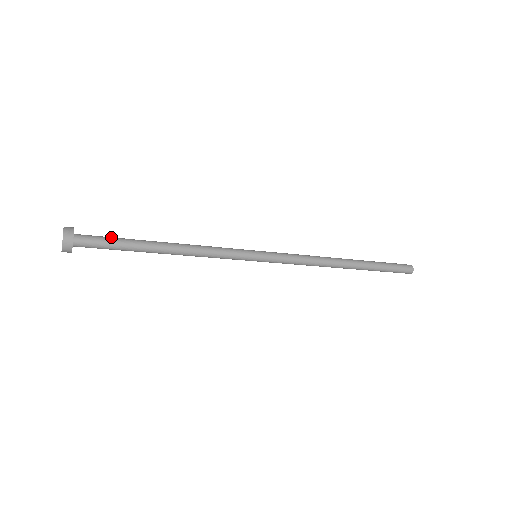
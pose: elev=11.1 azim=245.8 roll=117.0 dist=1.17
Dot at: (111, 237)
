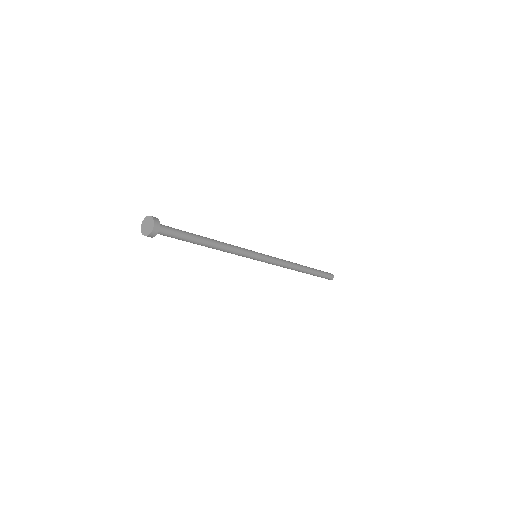
Dot at: (179, 232)
